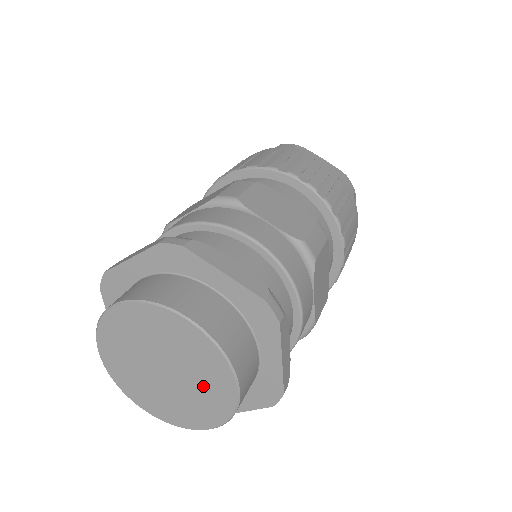
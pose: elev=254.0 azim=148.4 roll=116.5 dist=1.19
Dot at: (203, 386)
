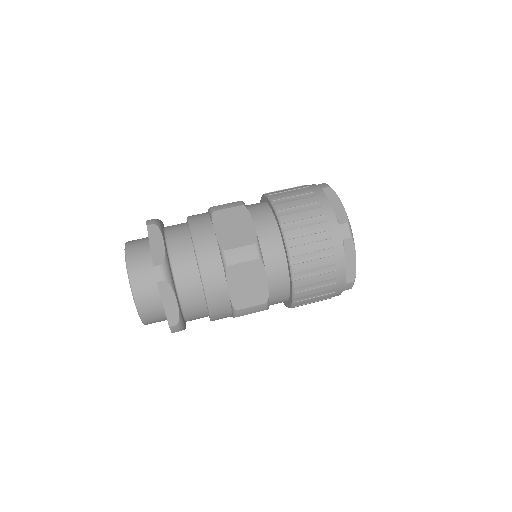
Dot at: occluded
